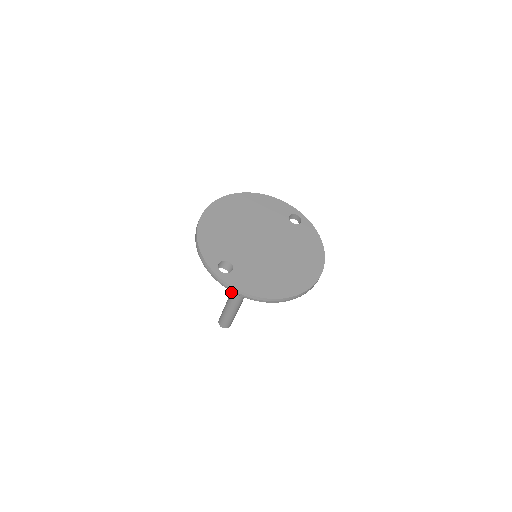
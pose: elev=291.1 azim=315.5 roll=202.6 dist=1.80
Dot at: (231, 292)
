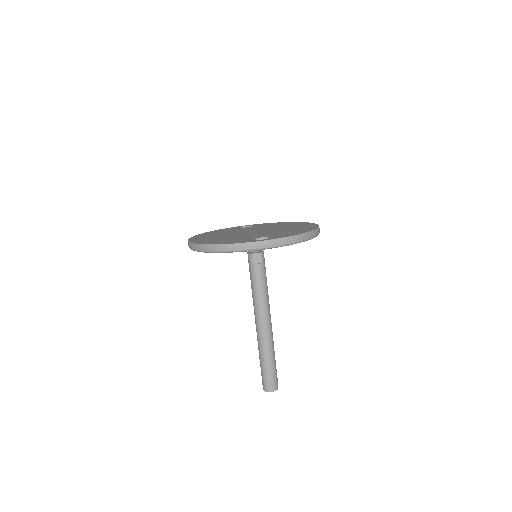
Dot at: (258, 327)
